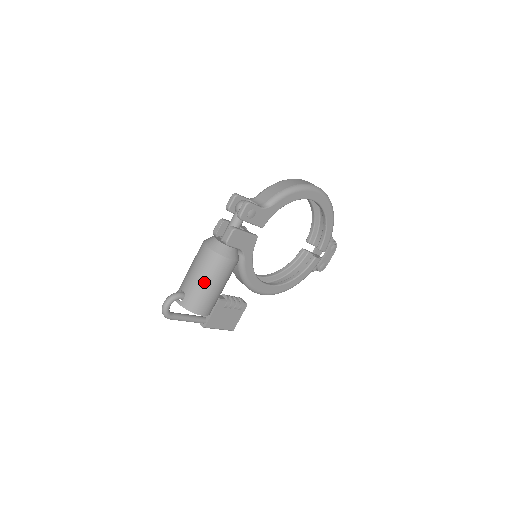
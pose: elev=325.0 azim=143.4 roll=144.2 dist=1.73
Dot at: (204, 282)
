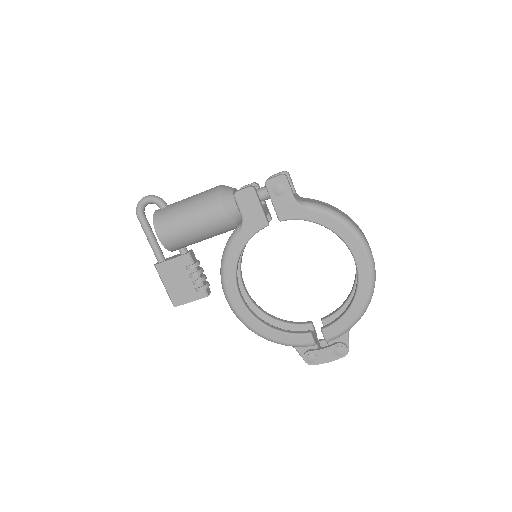
Dot at: (186, 207)
